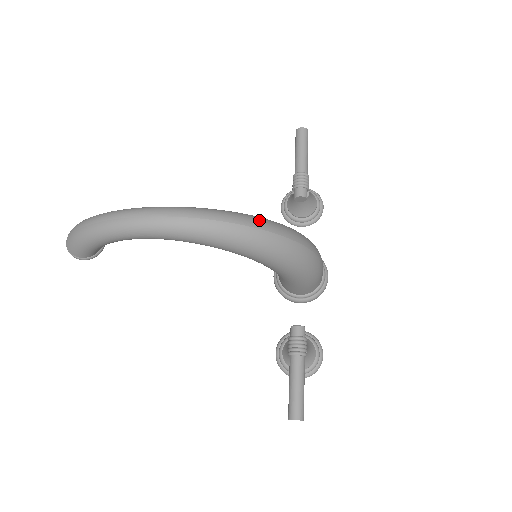
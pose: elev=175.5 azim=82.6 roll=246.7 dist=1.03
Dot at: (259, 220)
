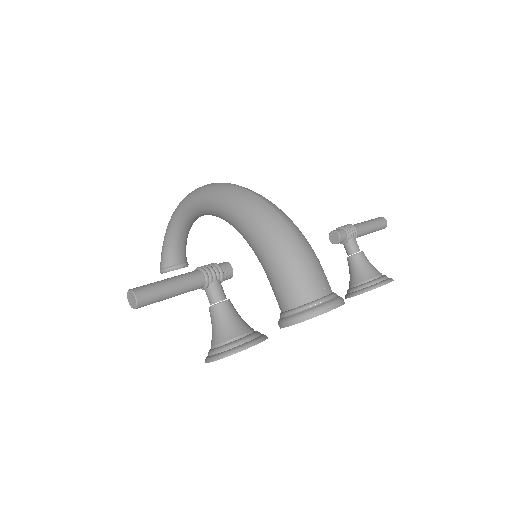
Dot at: occluded
